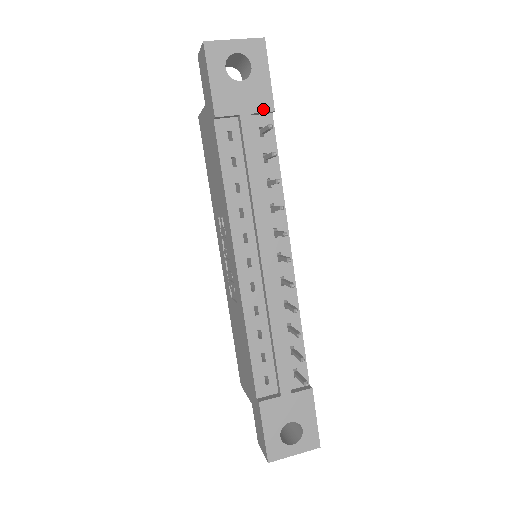
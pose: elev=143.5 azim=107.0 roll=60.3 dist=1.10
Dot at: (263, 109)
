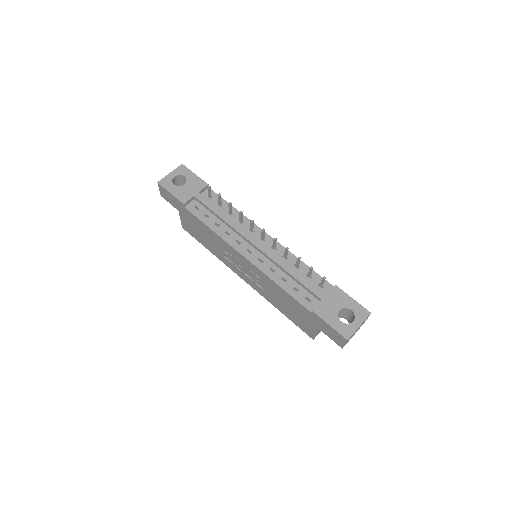
Dot at: (202, 187)
